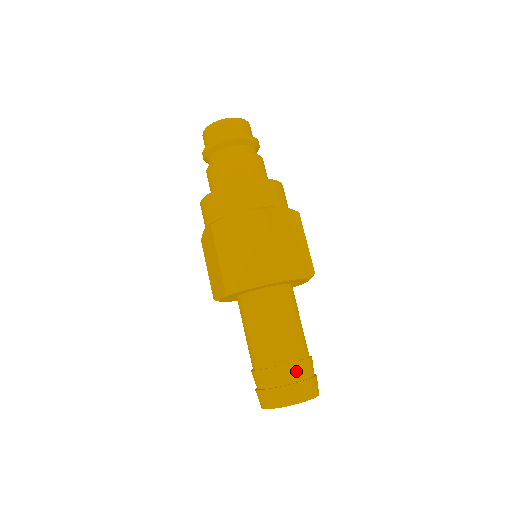
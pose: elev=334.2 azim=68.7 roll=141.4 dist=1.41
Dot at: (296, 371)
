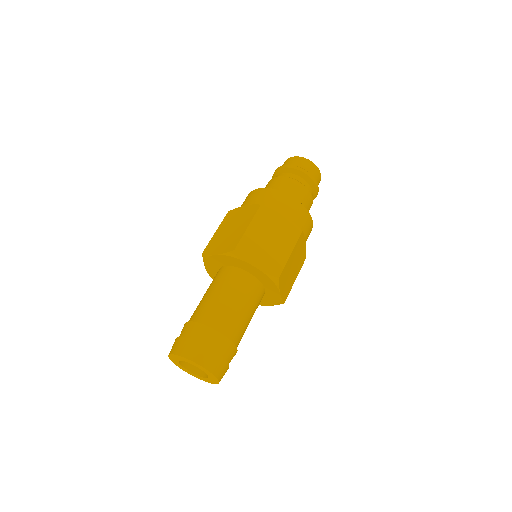
Dot at: (201, 333)
